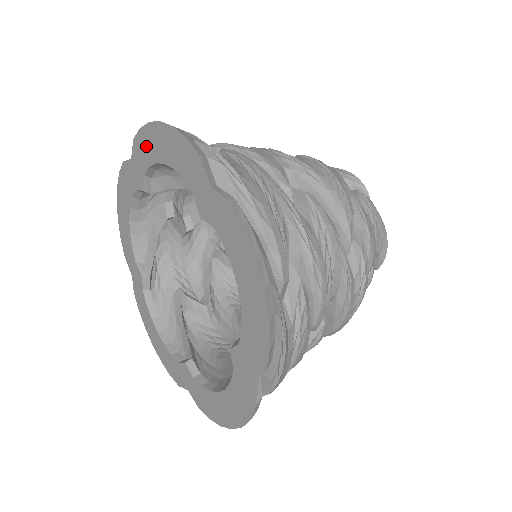
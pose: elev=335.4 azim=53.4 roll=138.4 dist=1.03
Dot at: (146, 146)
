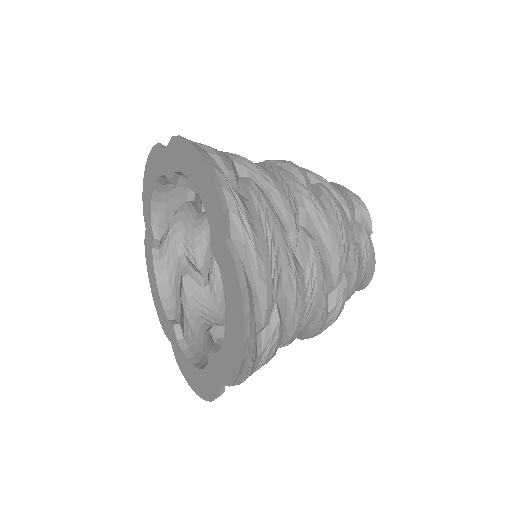
Dot at: (146, 199)
